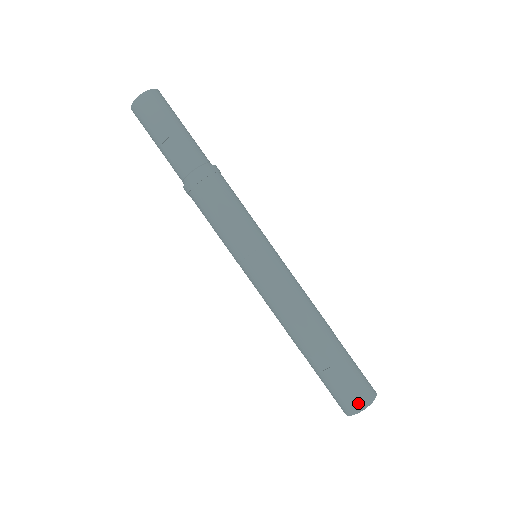
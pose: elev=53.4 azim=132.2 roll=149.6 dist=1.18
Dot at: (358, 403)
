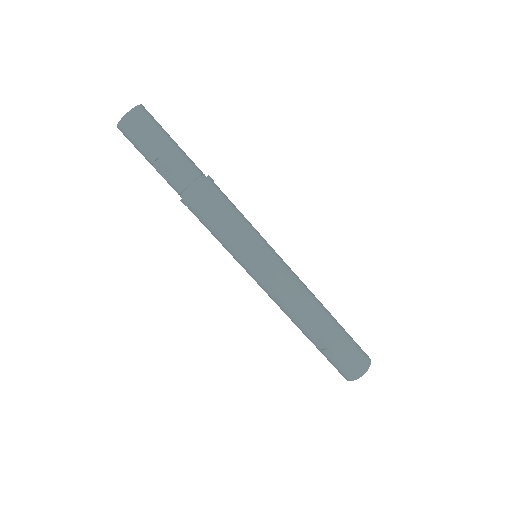
Dot at: (351, 375)
